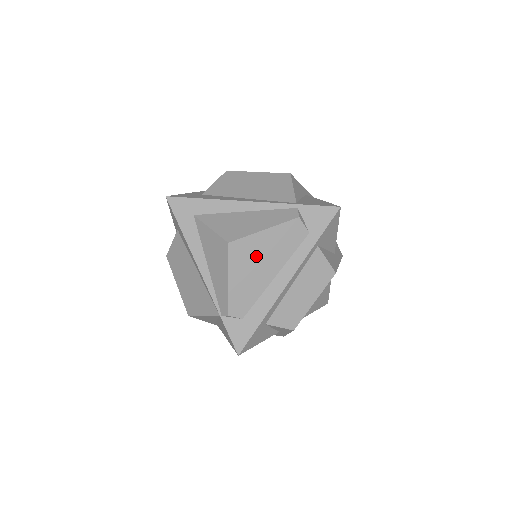
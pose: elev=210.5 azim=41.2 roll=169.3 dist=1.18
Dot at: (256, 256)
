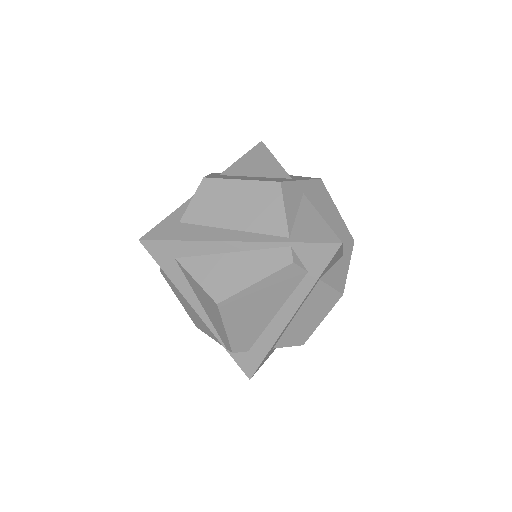
Dot at: (251, 306)
